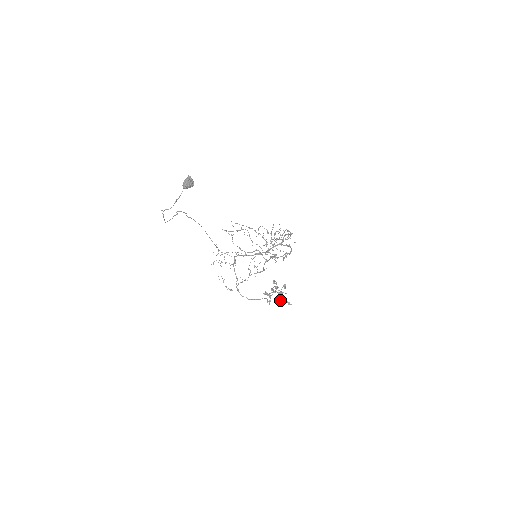
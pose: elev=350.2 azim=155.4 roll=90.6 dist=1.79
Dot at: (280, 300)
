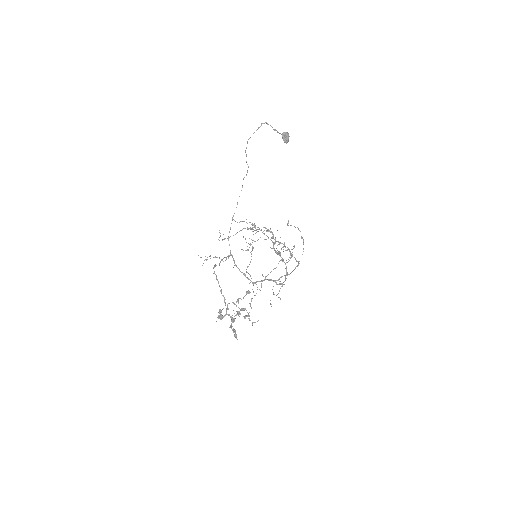
Dot at: (230, 326)
